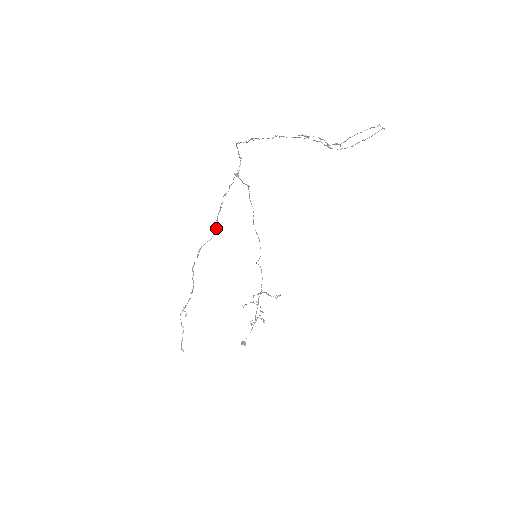
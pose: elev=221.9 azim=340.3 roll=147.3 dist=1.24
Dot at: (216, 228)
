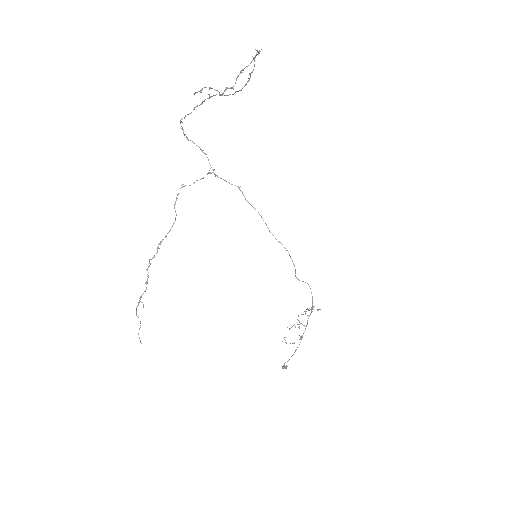
Dot at: (175, 220)
